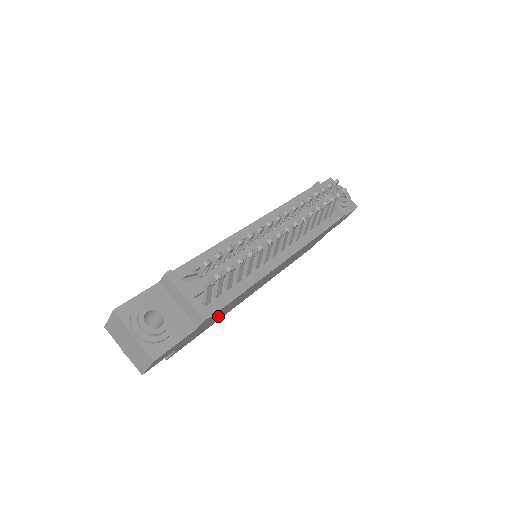
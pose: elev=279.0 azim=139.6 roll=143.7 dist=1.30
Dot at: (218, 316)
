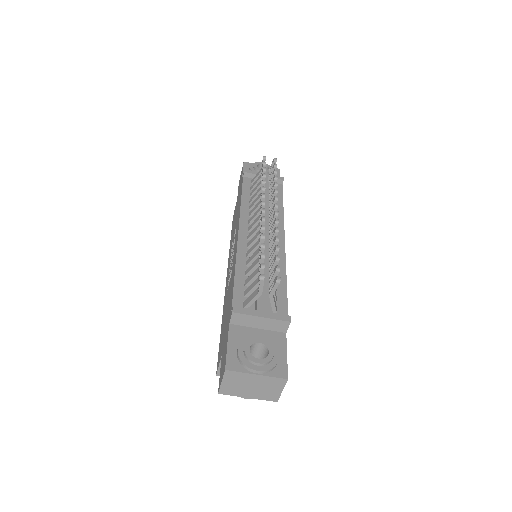
Dot at: occluded
